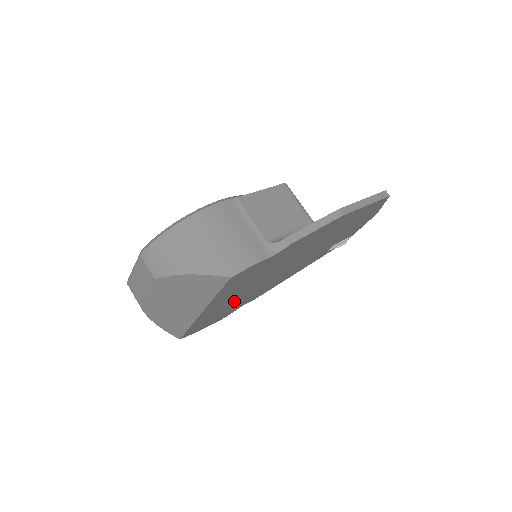
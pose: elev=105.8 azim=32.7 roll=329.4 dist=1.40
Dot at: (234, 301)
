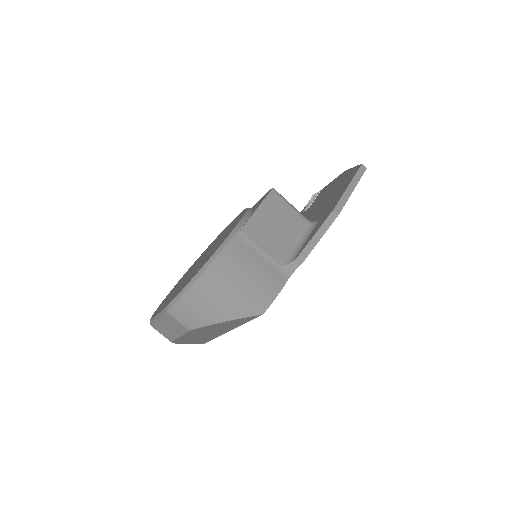
Dot at: occluded
